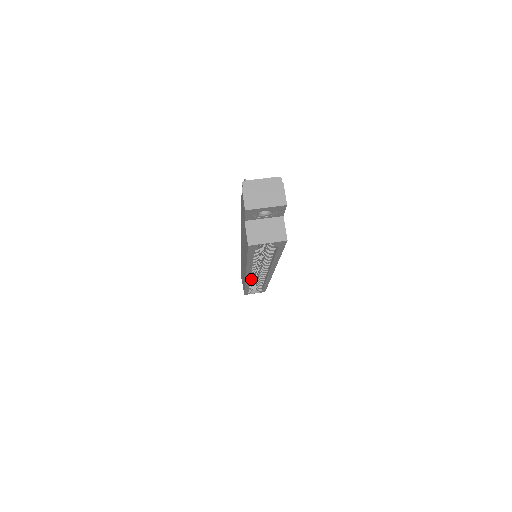
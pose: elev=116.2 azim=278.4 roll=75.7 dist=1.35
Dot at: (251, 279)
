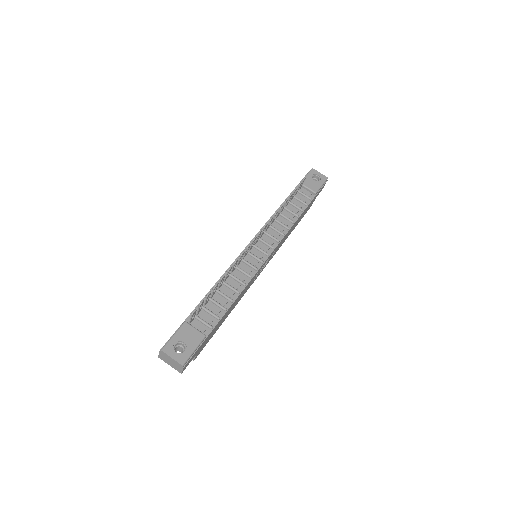
Dot at: occluded
